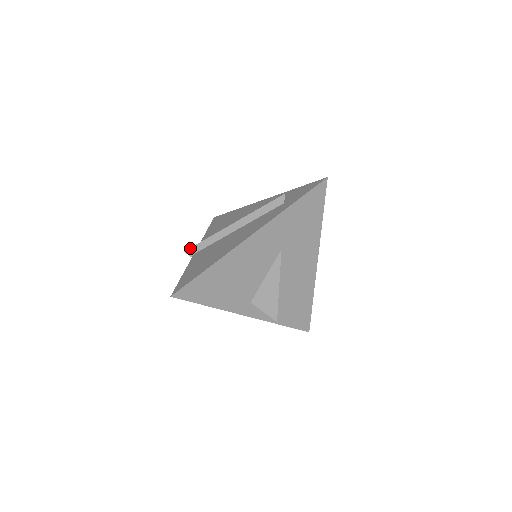
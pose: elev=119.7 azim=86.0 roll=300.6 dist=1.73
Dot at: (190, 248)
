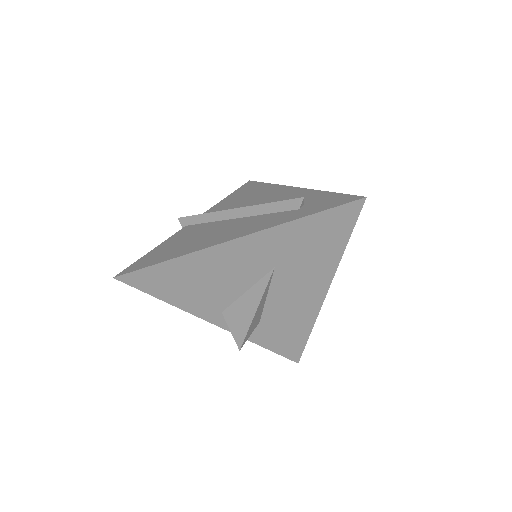
Dot at: (184, 217)
